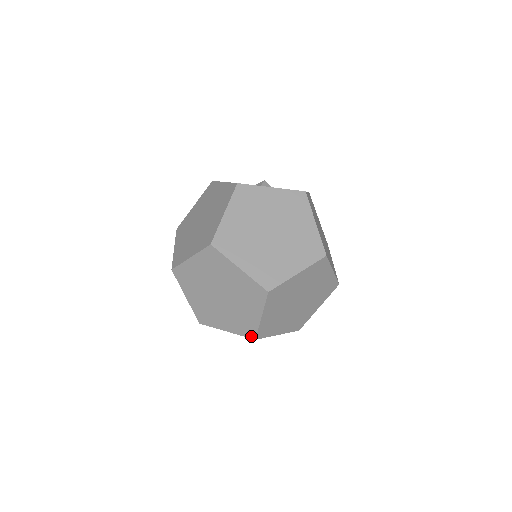
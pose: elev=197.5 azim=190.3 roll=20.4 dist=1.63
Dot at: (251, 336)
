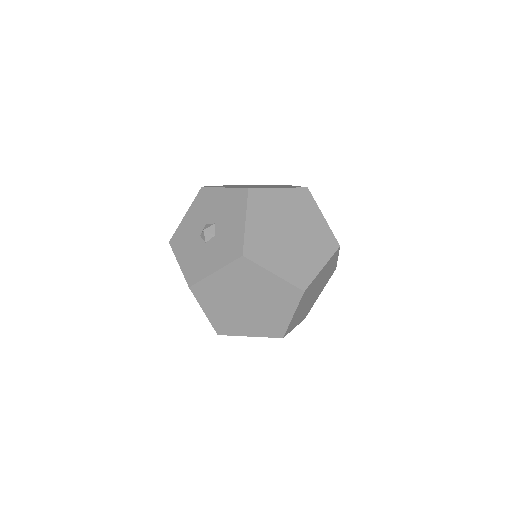
Dot at: occluded
